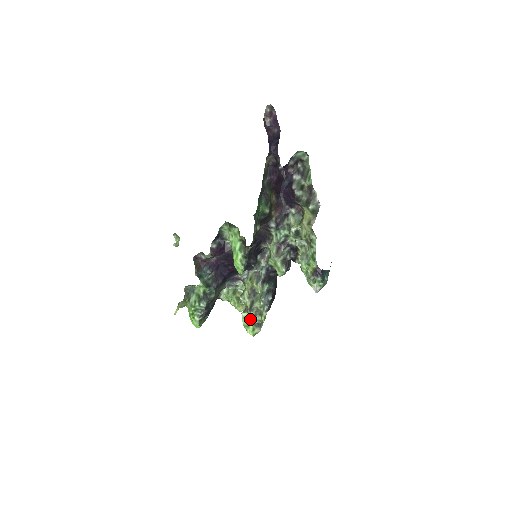
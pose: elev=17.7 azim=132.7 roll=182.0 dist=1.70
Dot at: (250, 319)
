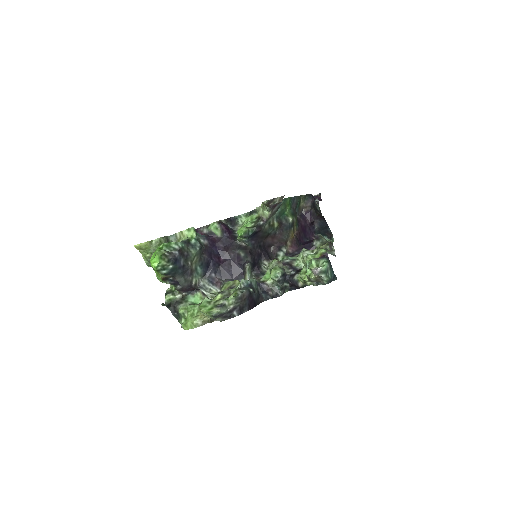
Dot at: (213, 301)
